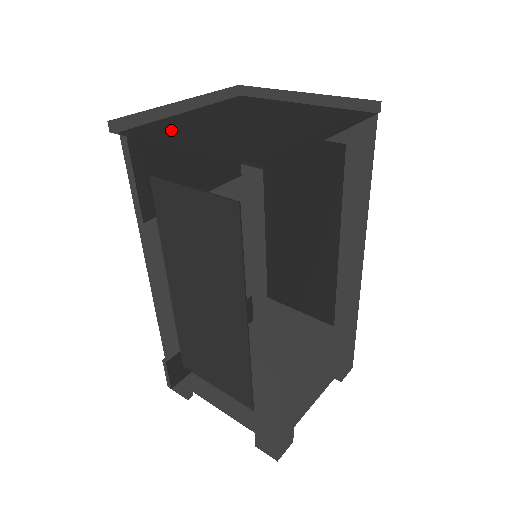
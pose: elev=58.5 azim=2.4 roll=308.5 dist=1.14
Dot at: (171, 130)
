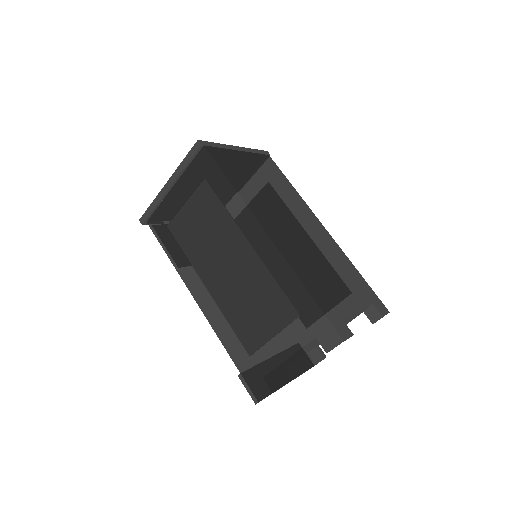
Dot at: occluded
